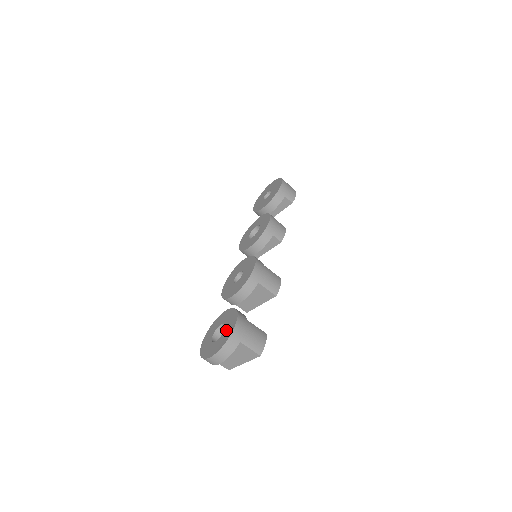
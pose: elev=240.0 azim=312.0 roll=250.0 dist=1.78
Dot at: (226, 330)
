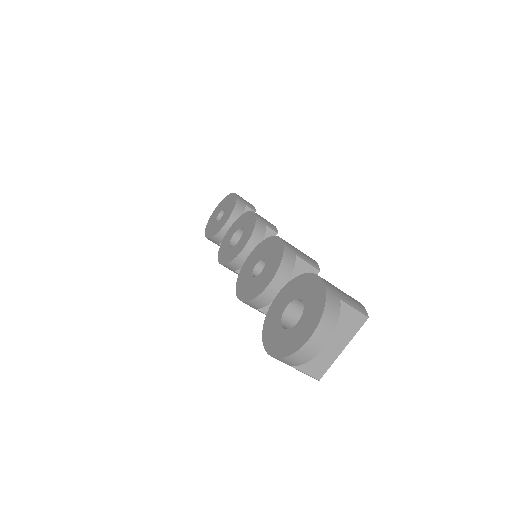
Dot at: (308, 297)
